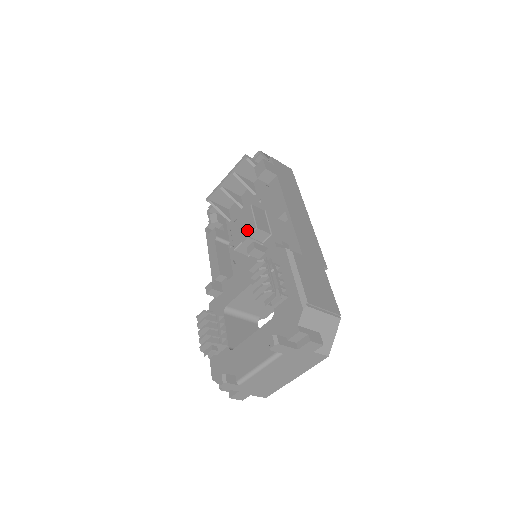
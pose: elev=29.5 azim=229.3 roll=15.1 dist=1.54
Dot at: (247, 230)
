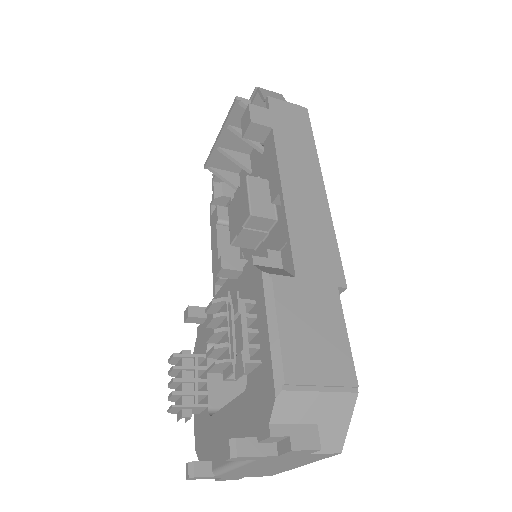
Dot at: (241, 217)
